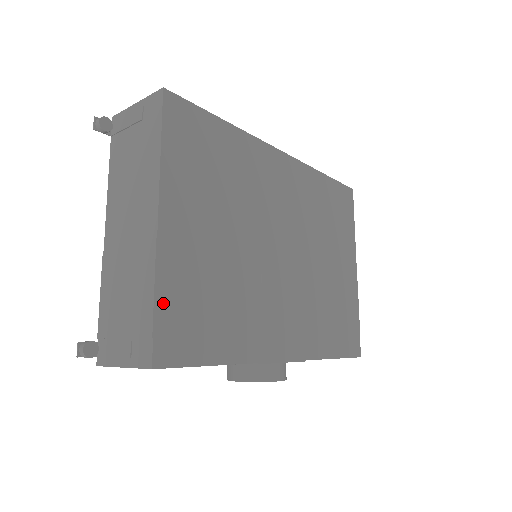
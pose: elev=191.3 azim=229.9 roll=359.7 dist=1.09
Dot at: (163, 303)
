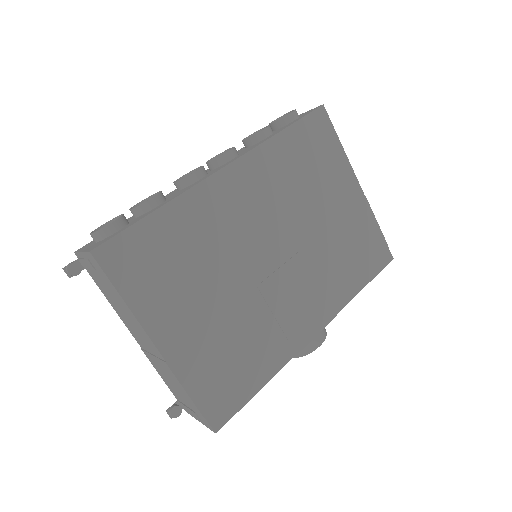
Dot at: (198, 393)
